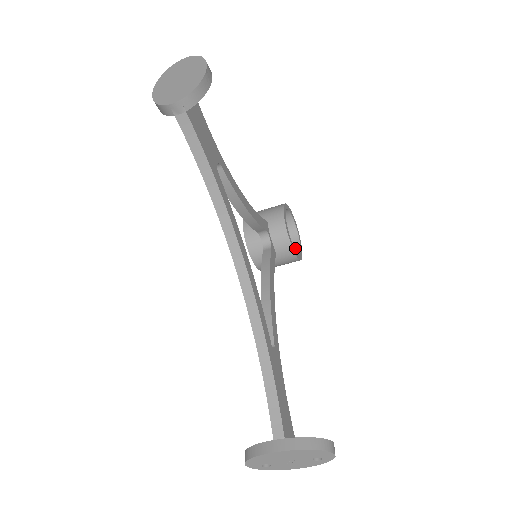
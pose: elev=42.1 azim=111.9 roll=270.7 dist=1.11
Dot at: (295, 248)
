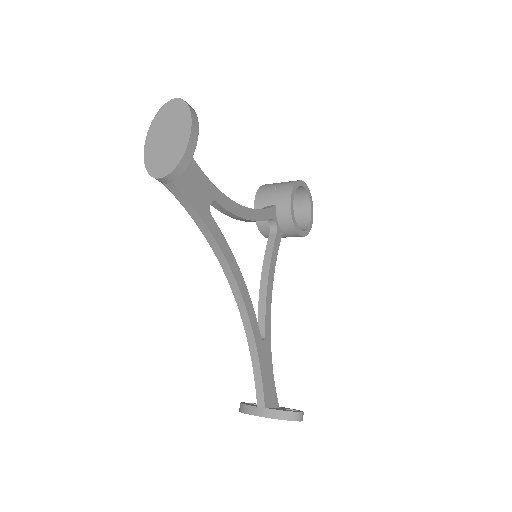
Dot at: (306, 217)
